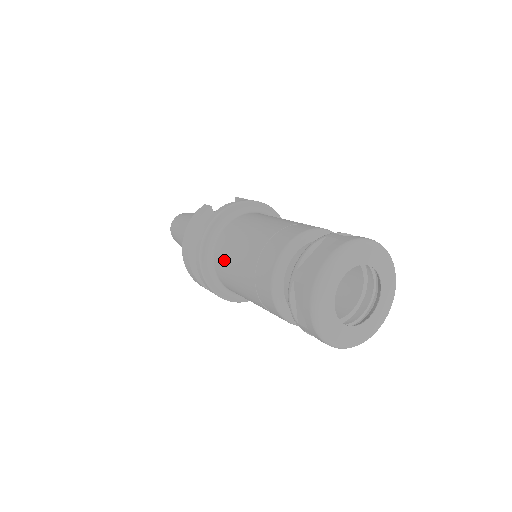
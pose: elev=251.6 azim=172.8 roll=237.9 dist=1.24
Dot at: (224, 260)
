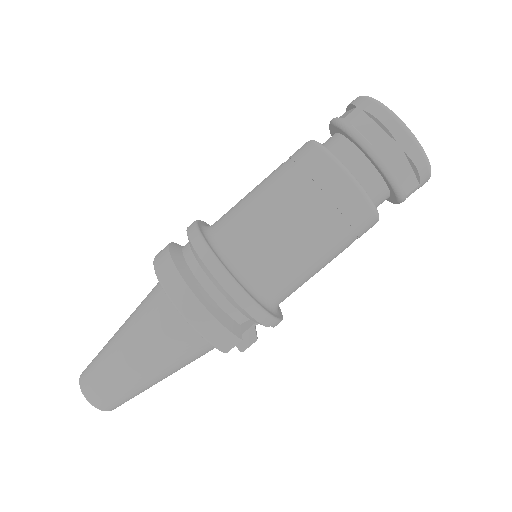
Dot at: (243, 225)
